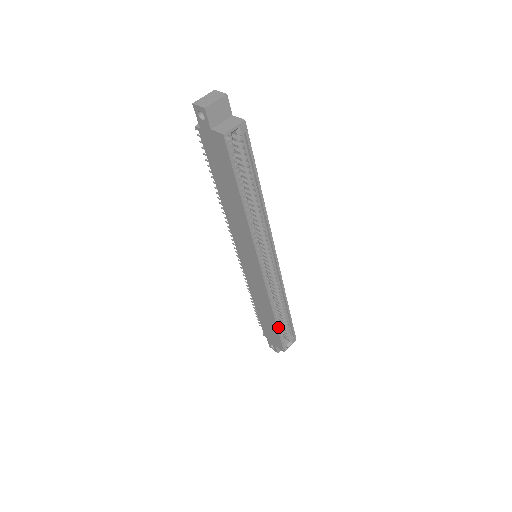
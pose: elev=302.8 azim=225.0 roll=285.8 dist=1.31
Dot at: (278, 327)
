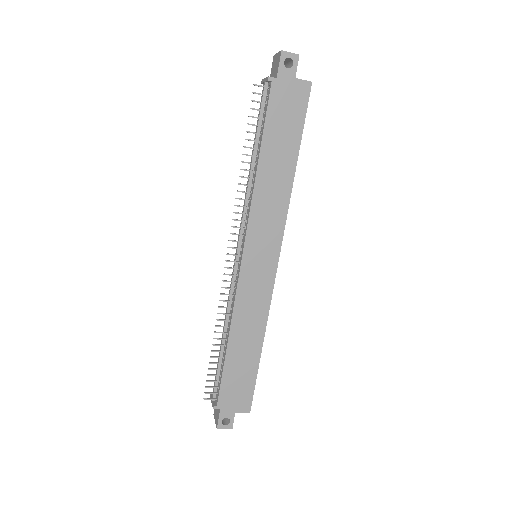
Dot at: (258, 363)
